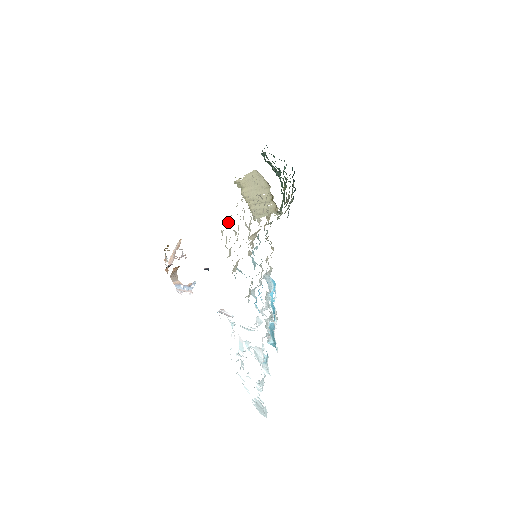
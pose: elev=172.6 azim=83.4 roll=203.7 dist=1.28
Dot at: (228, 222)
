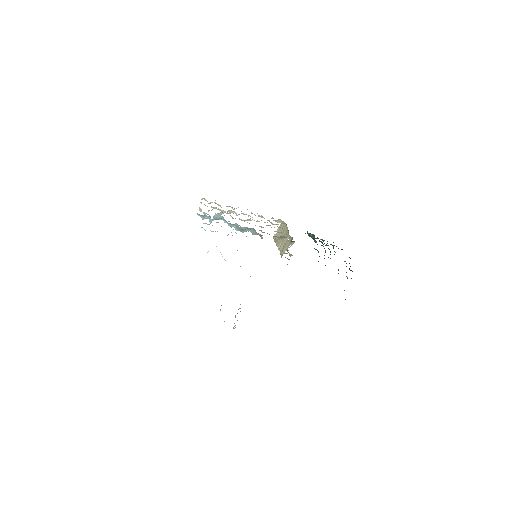
Dot at: (215, 200)
